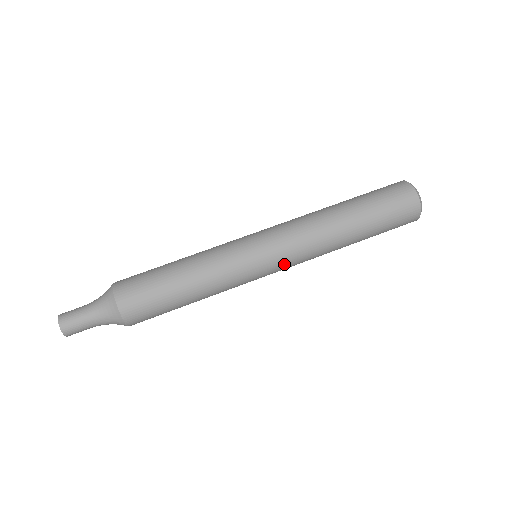
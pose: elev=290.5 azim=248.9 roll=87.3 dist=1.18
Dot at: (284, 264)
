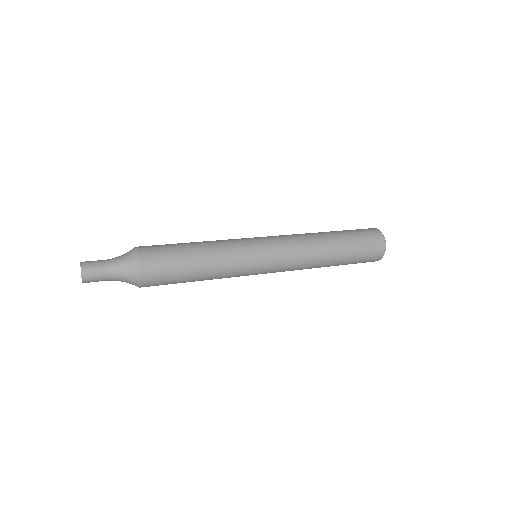
Dot at: (280, 259)
